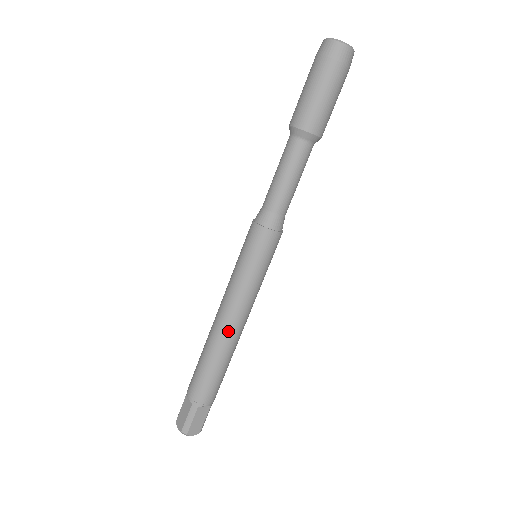
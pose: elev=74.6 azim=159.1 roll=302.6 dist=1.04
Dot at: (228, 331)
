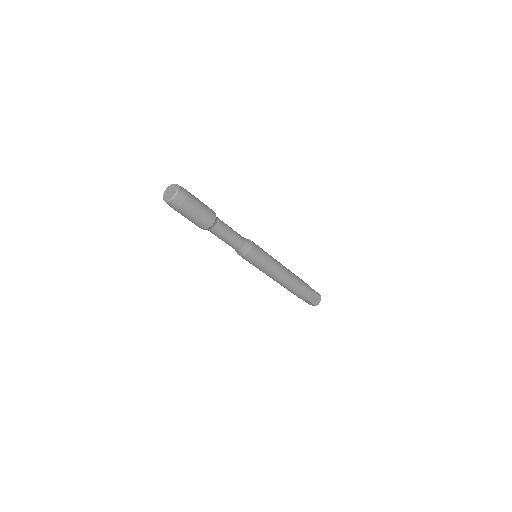
Dot at: occluded
